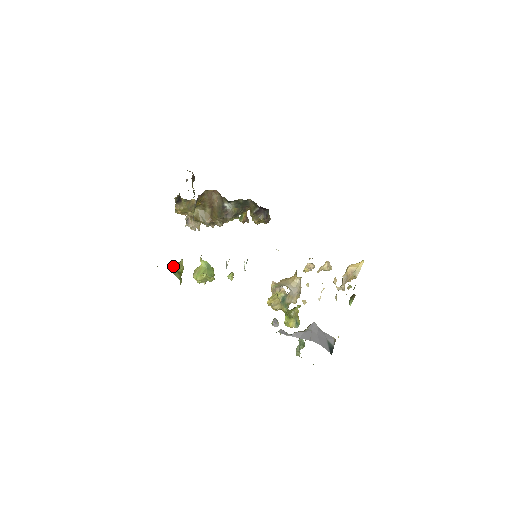
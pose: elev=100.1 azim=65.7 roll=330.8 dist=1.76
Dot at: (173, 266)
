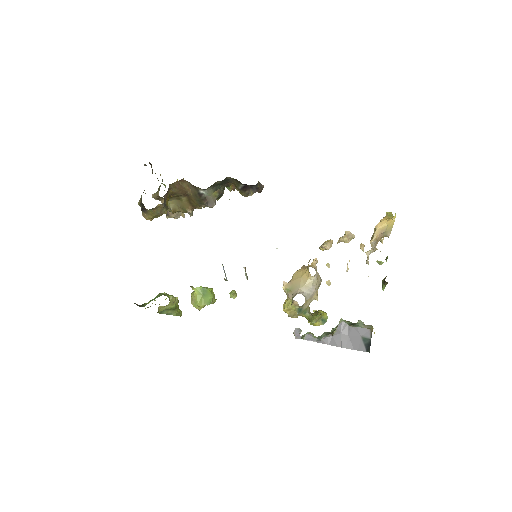
Dot at: (164, 308)
